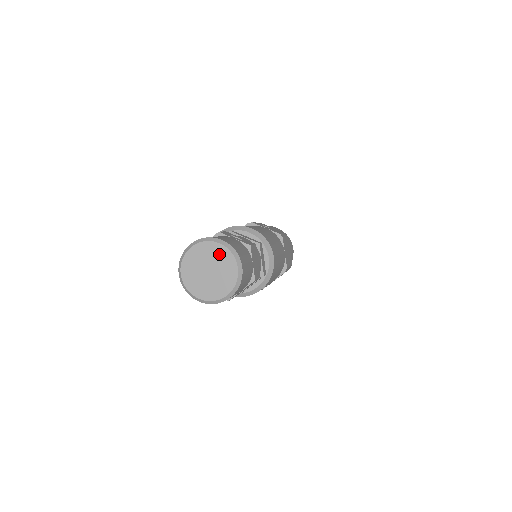
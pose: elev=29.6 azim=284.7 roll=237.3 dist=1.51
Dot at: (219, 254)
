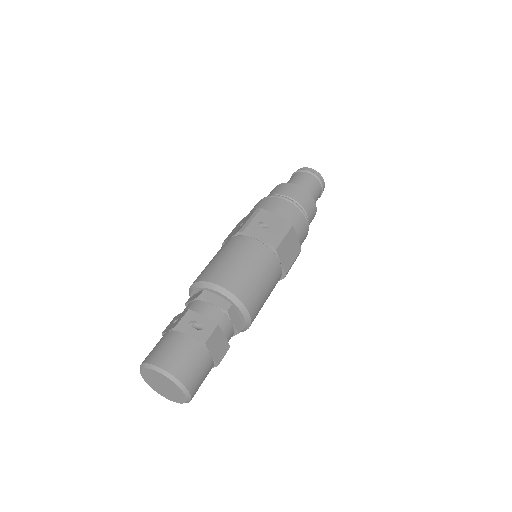
Dot at: (165, 380)
